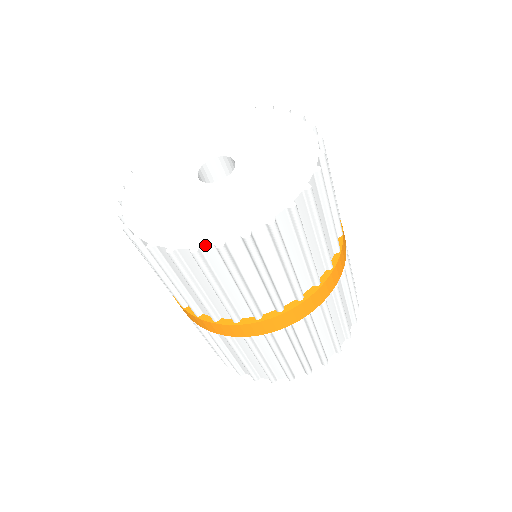
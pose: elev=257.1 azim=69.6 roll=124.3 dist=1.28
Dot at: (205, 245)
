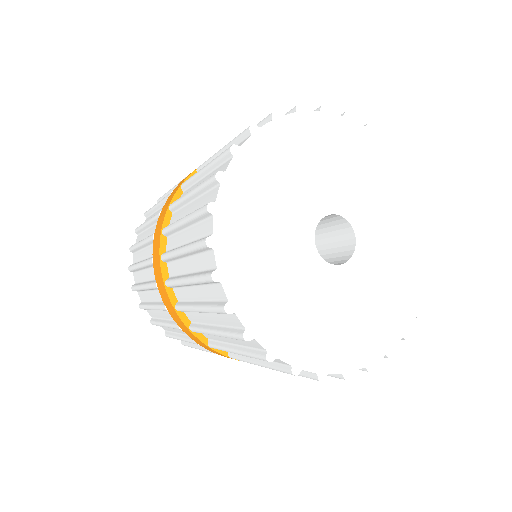
Dot at: (260, 342)
